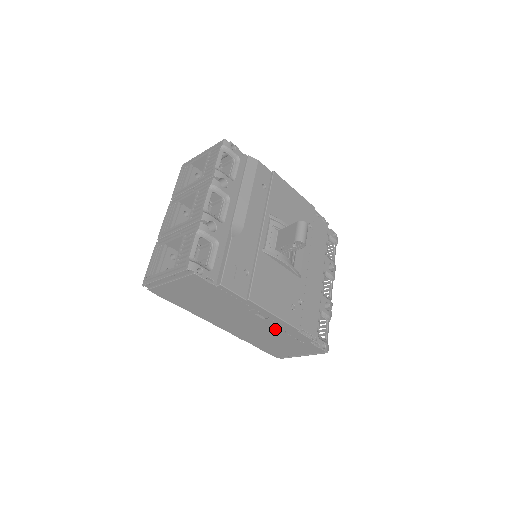
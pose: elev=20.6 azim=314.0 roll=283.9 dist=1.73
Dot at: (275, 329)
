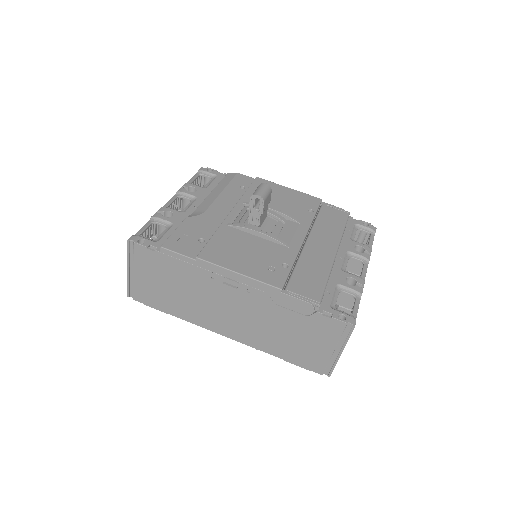
Dot at: (262, 303)
